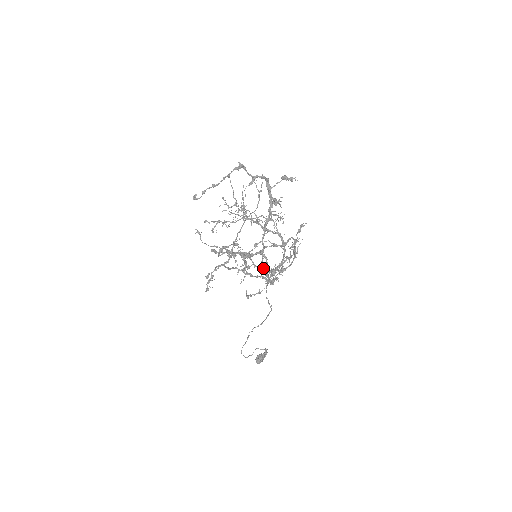
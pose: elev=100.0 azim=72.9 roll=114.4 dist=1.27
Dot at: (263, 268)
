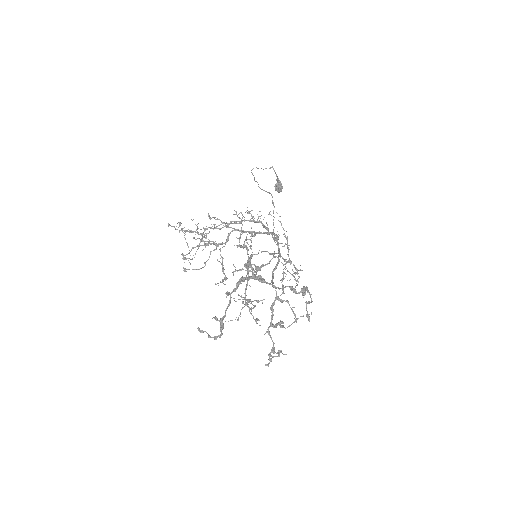
Dot at: (255, 222)
